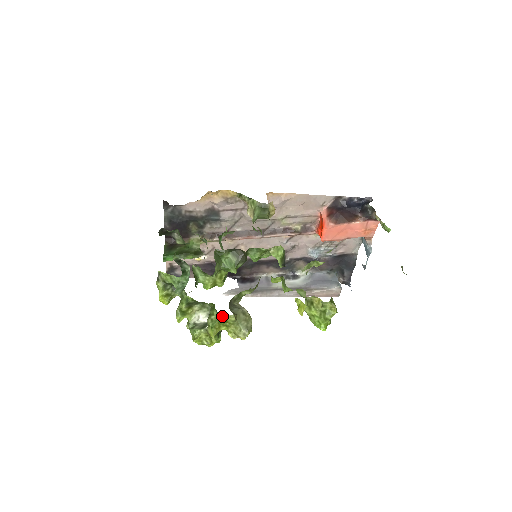
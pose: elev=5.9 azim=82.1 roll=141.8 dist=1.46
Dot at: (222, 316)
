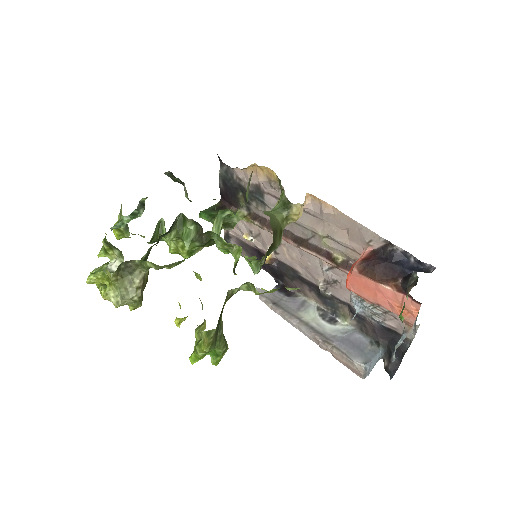
Dot at: (106, 269)
